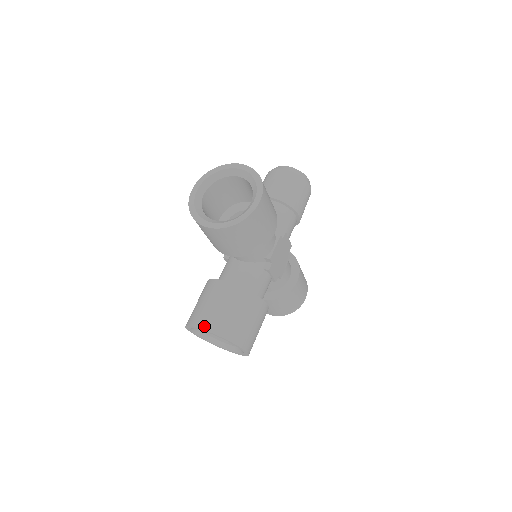
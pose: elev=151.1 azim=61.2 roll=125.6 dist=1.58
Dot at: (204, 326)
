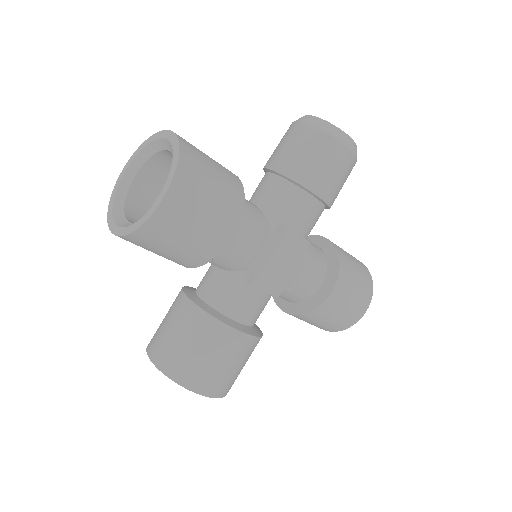
Dot at: (151, 354)
